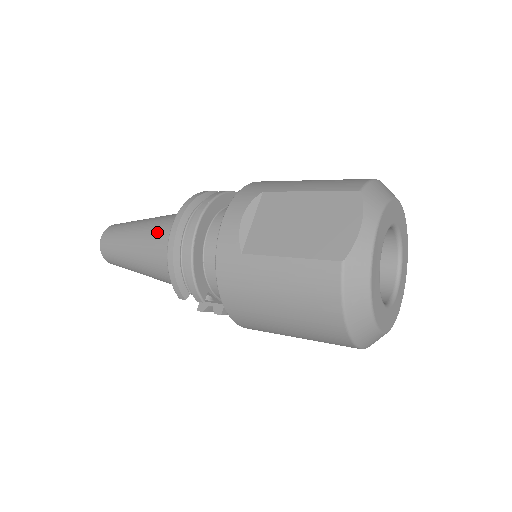
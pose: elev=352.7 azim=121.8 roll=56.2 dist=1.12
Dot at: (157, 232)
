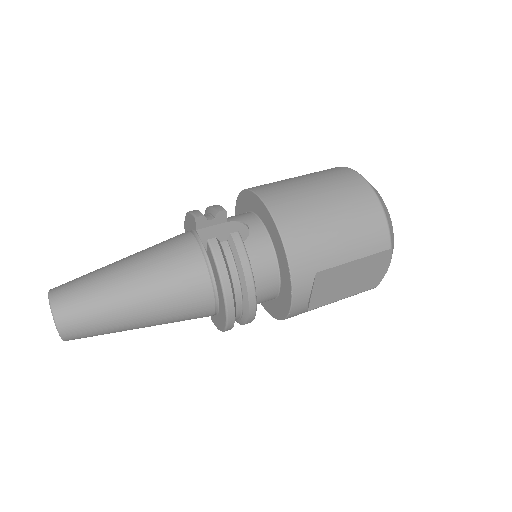
Dot at: (178, 315)
